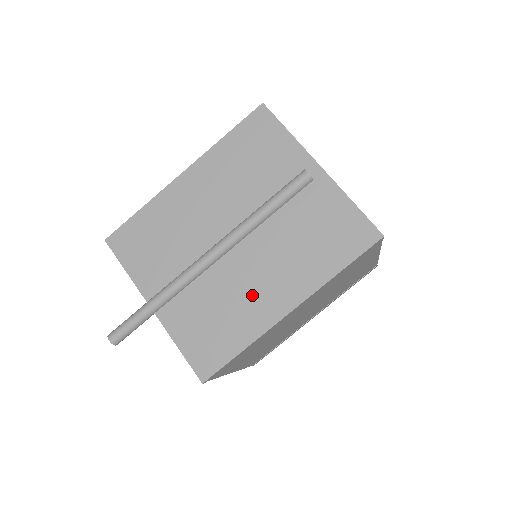
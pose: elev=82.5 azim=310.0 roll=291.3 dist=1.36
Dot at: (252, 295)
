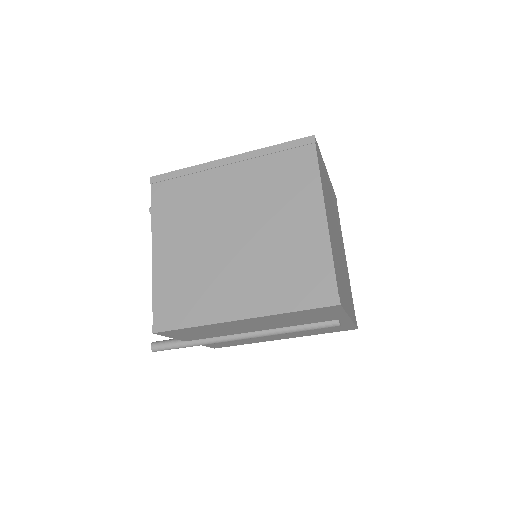
Dot at: (263, 338)
